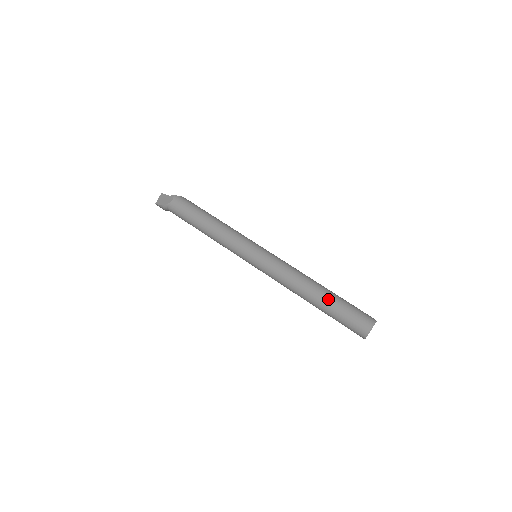
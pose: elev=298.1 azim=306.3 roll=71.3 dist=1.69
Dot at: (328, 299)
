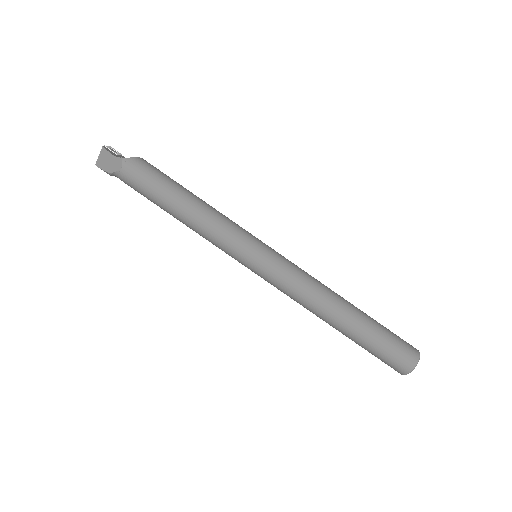
Dot at: (358, 330)
